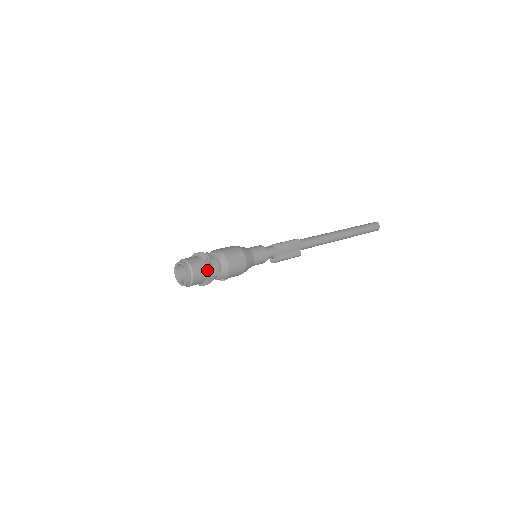
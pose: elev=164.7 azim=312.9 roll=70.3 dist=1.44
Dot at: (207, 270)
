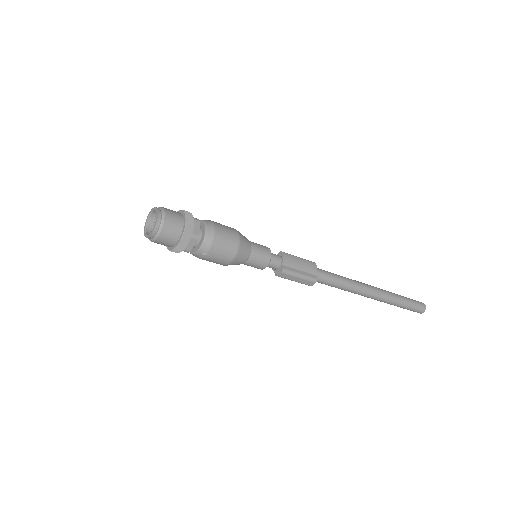
Dot at: (184, 222)
